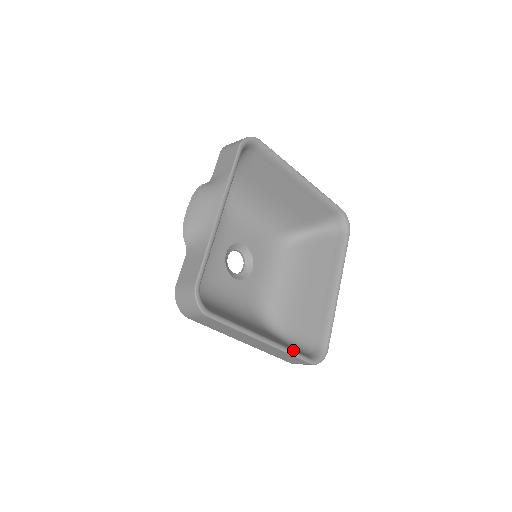
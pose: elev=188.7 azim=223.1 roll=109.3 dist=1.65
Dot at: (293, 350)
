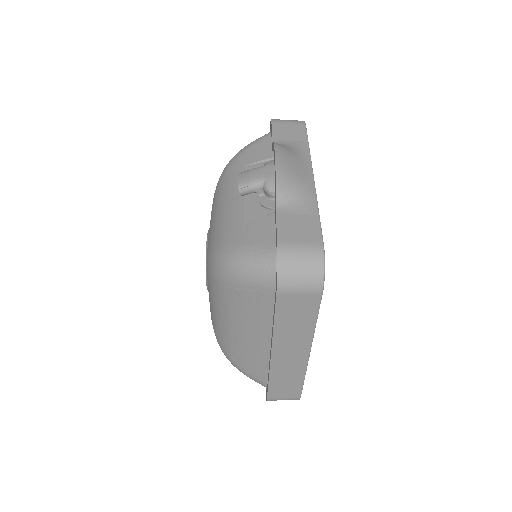
Dot at: occluded
